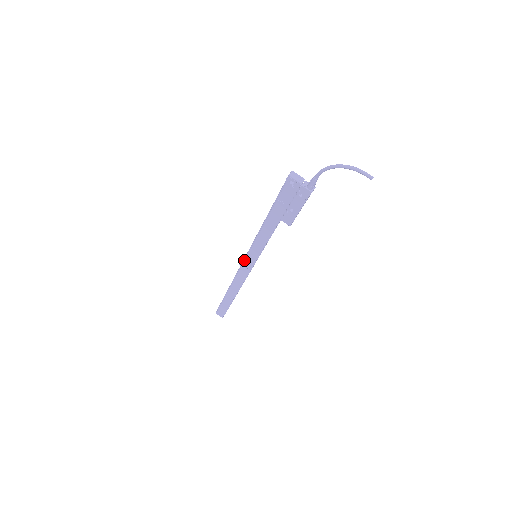
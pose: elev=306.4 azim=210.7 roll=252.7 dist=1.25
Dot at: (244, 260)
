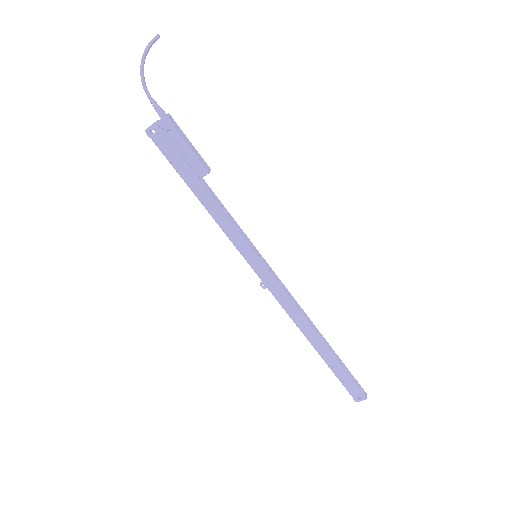
Dot at: (258, 276)
